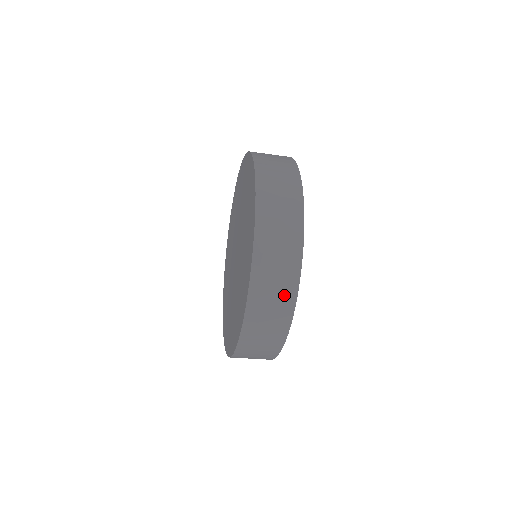
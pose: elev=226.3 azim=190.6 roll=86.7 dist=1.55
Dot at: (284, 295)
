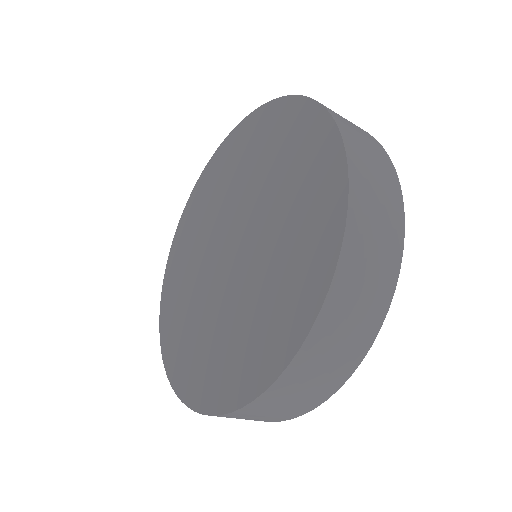
Dot at: (263, 420)
